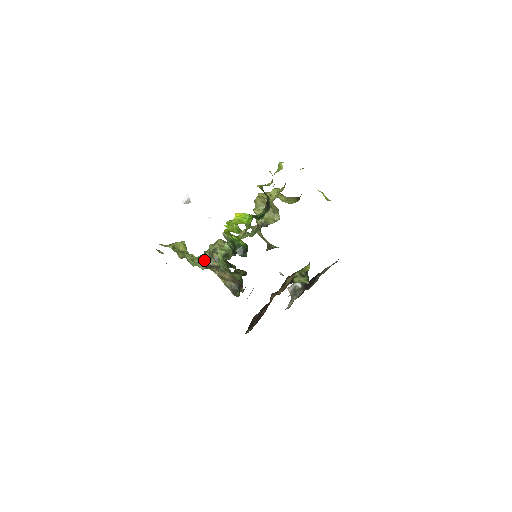
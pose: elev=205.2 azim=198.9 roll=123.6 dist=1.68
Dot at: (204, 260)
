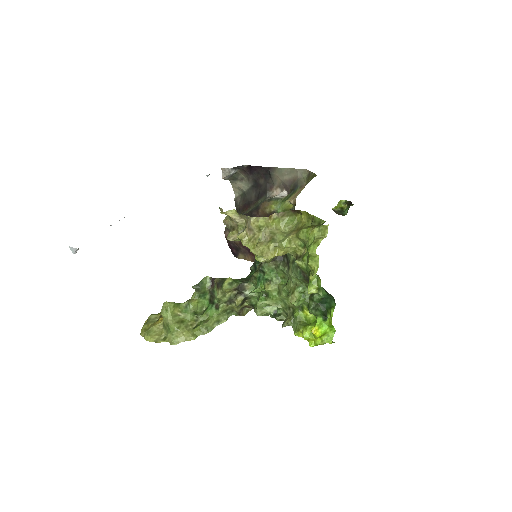
Dot at: (226, 310)
